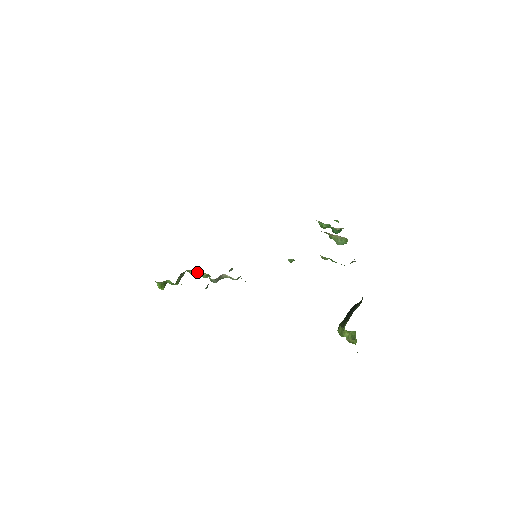
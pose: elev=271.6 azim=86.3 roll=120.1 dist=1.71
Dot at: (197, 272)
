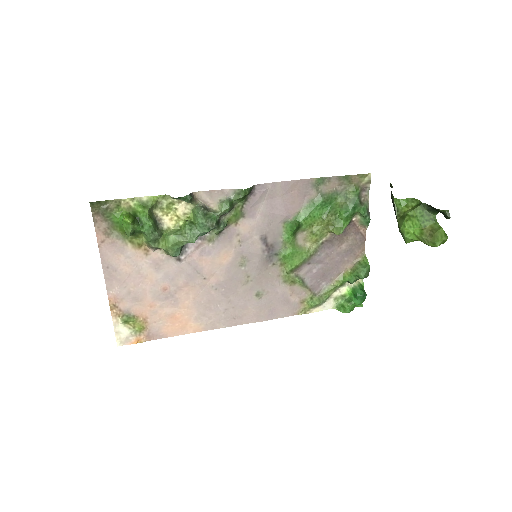
Dot at: (178, 230)
